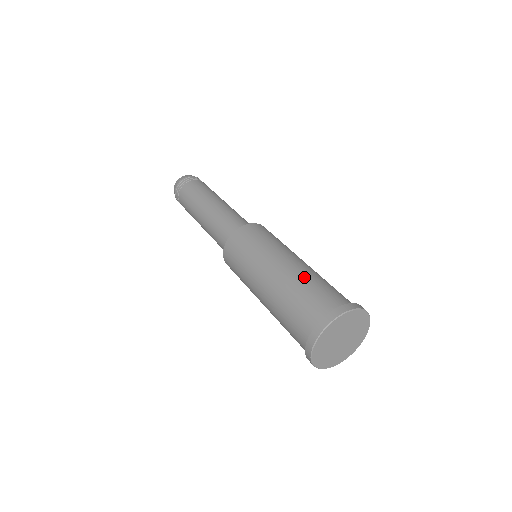
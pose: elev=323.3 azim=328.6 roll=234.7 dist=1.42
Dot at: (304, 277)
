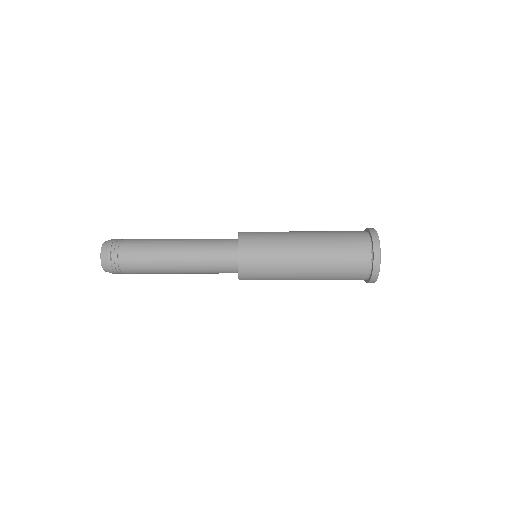
Dot at: (328, 235)
